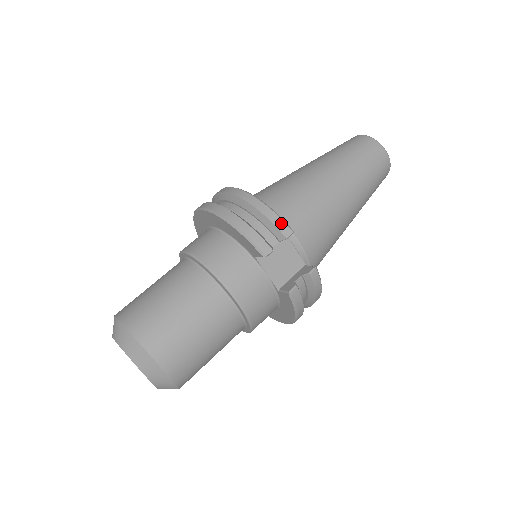
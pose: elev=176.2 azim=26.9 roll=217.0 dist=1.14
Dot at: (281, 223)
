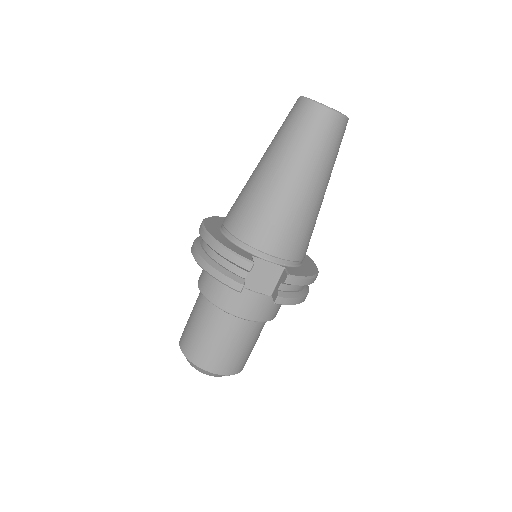
Dot at: (241, 261)
